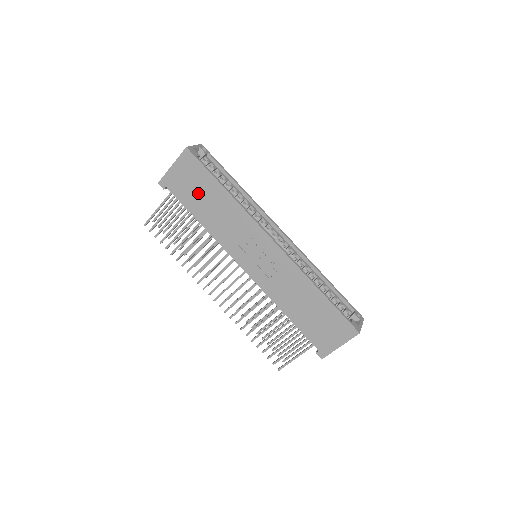
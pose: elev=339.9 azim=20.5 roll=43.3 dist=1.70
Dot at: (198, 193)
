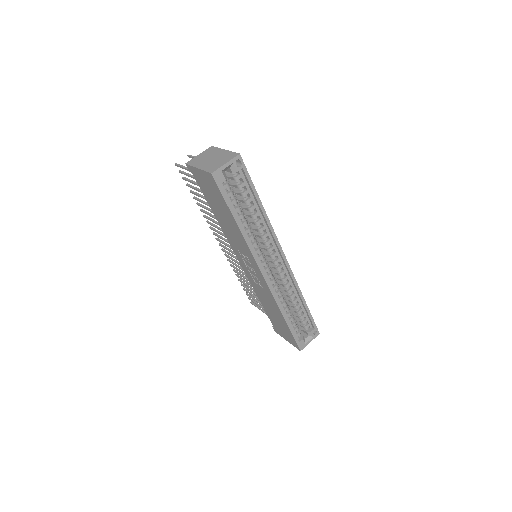
Dot at: (216, 203)
